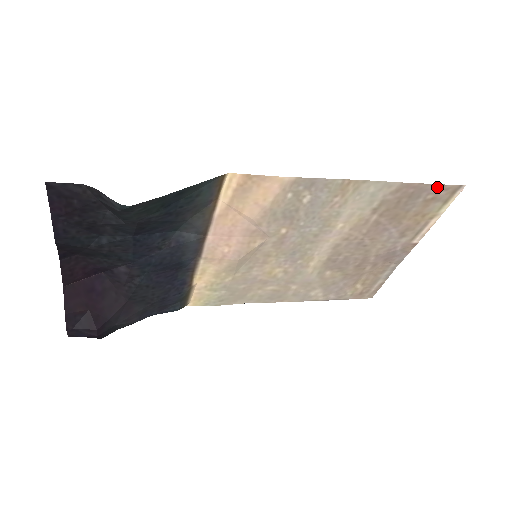
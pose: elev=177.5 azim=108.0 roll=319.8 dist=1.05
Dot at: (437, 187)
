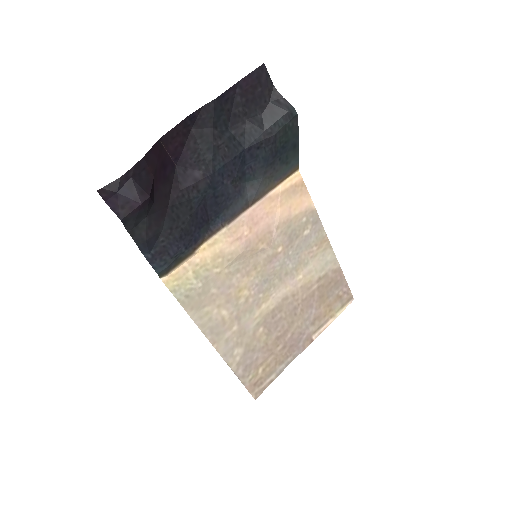
Dot at: (346, 287)
